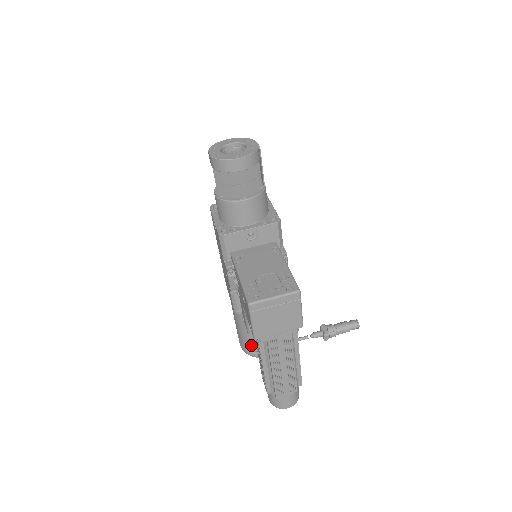
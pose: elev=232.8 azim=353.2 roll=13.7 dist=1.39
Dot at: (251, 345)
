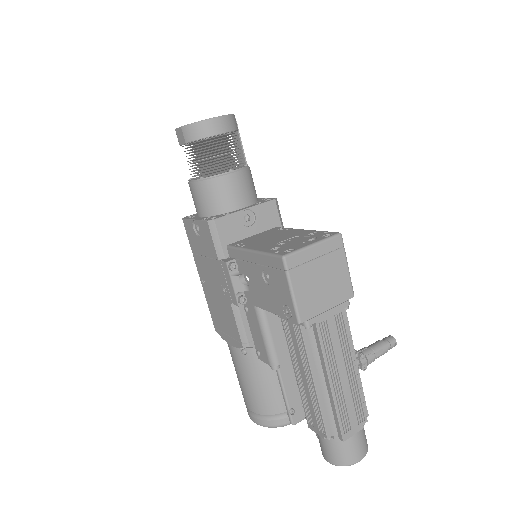
Dot at: (271, 405)
